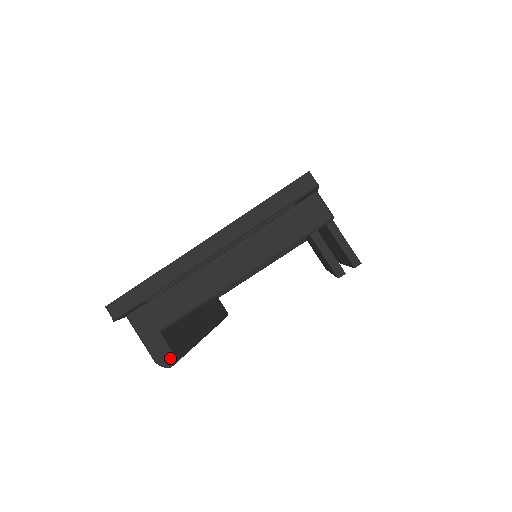
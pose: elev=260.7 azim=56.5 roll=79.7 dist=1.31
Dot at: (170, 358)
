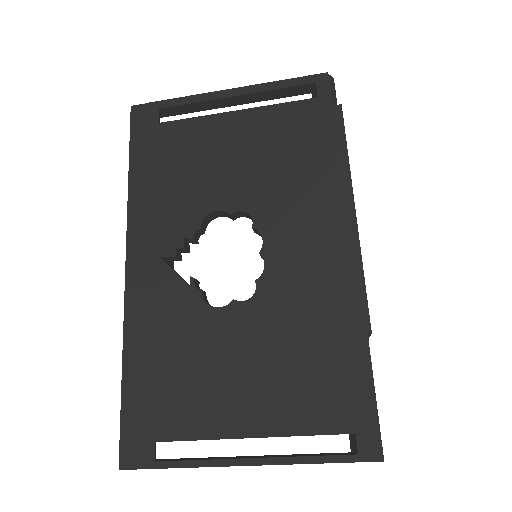
Dot at: occluded
